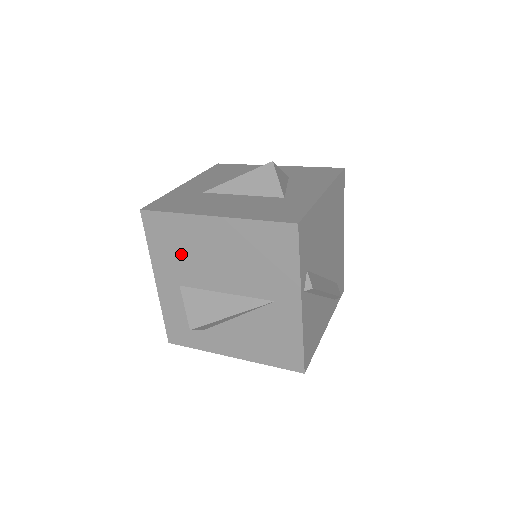
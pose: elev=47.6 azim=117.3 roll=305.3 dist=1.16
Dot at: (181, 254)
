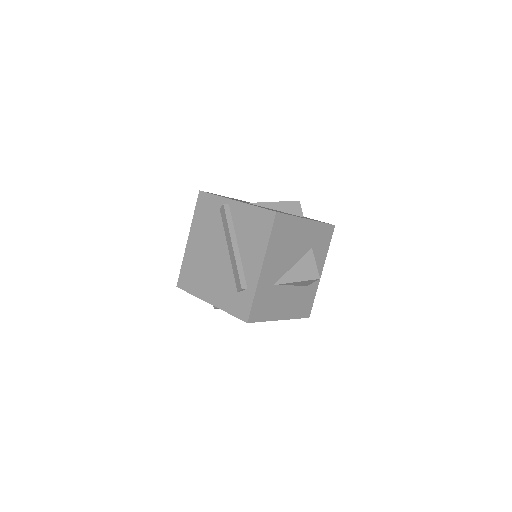
Dot at: occluded
